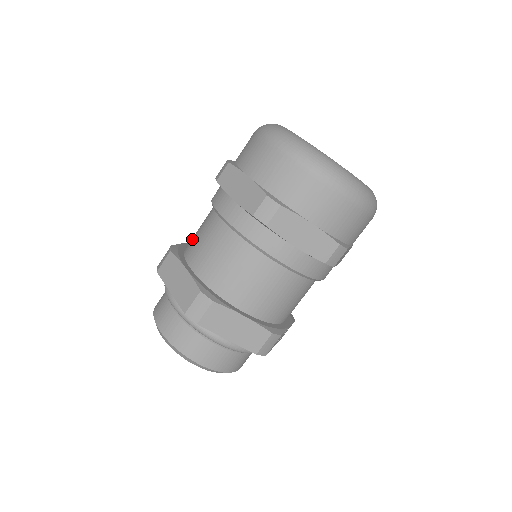
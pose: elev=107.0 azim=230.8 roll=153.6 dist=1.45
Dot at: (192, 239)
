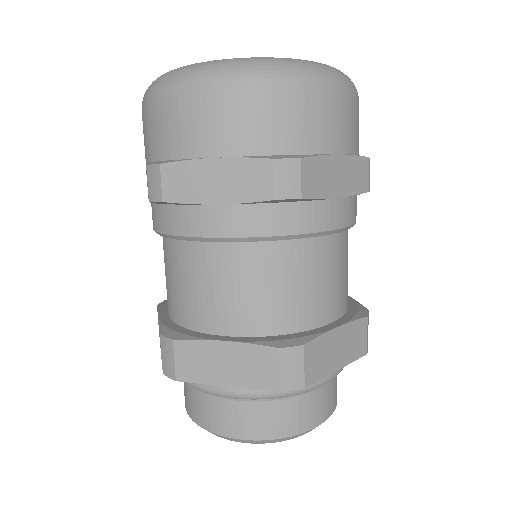
Dot at: (179, 302)
